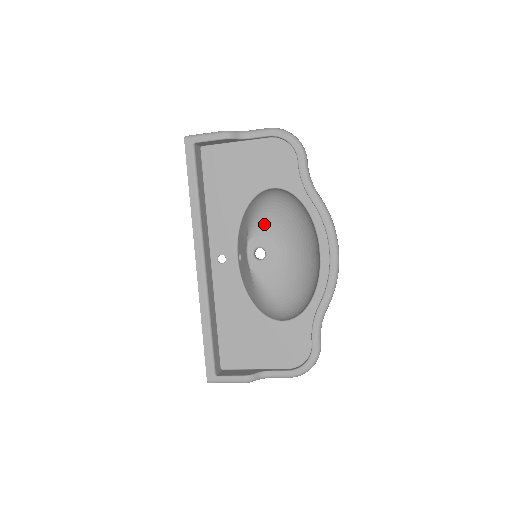
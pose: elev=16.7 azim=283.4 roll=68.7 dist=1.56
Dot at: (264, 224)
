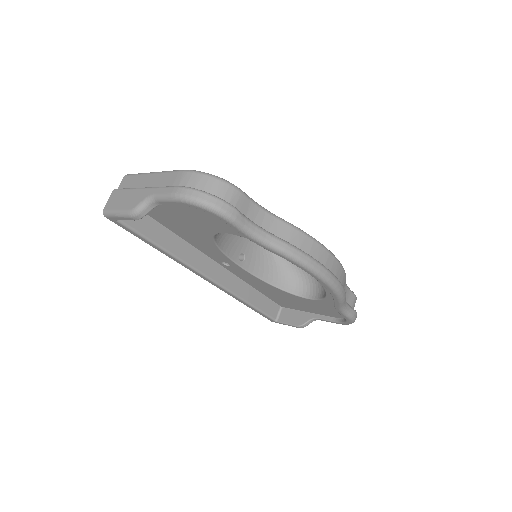
Dot at: occluded
